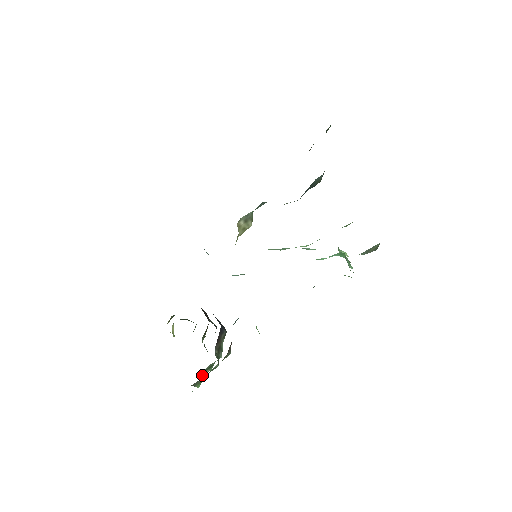
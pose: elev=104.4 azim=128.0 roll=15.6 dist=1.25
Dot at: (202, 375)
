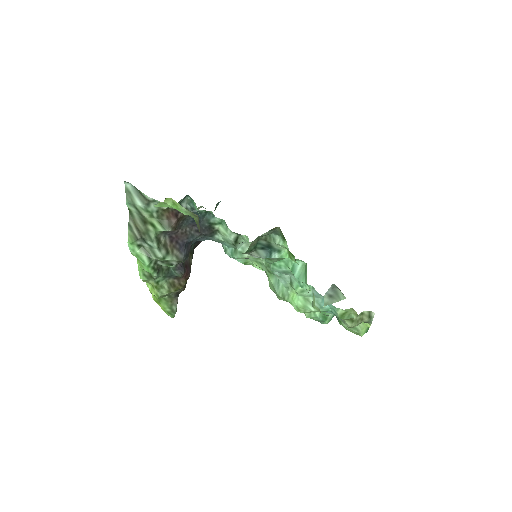
Dot at: (139, 247)
